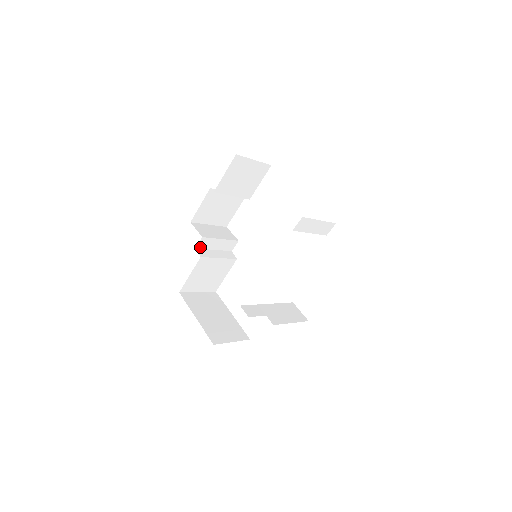
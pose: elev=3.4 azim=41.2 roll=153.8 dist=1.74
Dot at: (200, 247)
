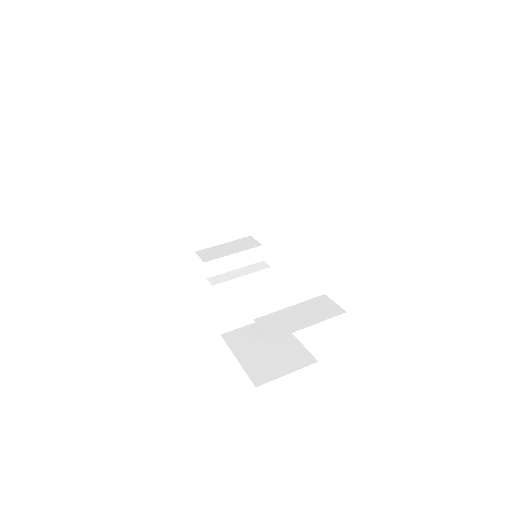
Dot at: (212, 274)
